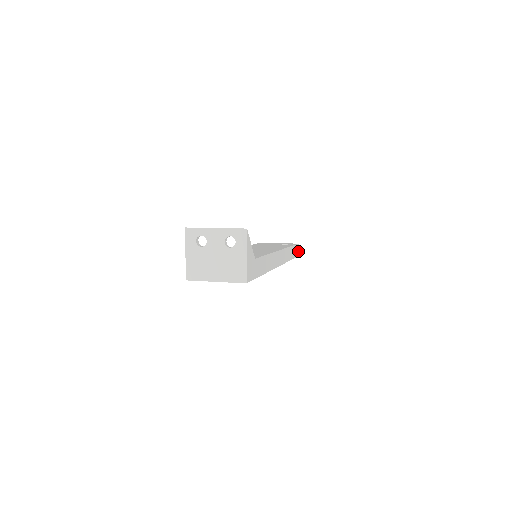
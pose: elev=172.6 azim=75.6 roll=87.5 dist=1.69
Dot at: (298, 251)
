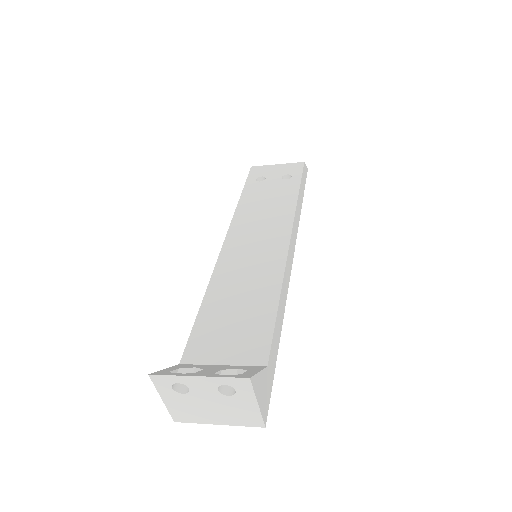
Dot at: (305, 170)
